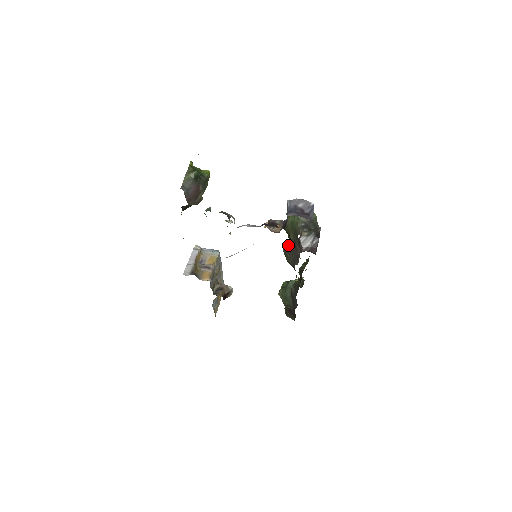
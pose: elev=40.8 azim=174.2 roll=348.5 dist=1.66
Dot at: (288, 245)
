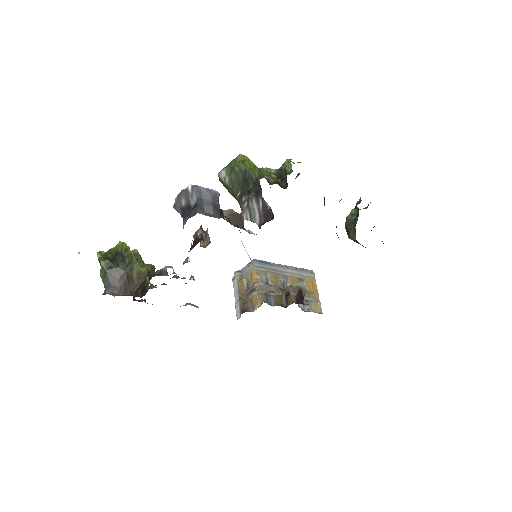
Dot at: occluded
